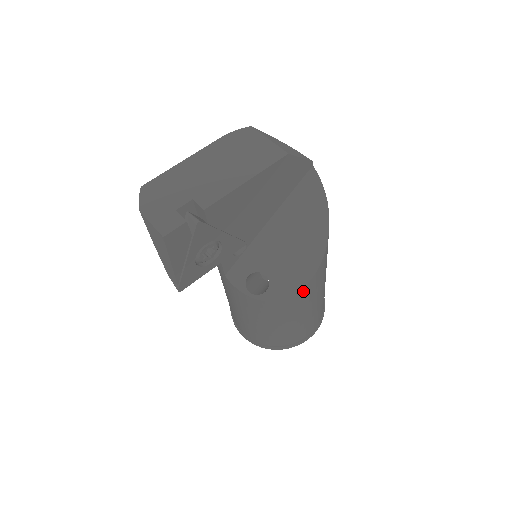
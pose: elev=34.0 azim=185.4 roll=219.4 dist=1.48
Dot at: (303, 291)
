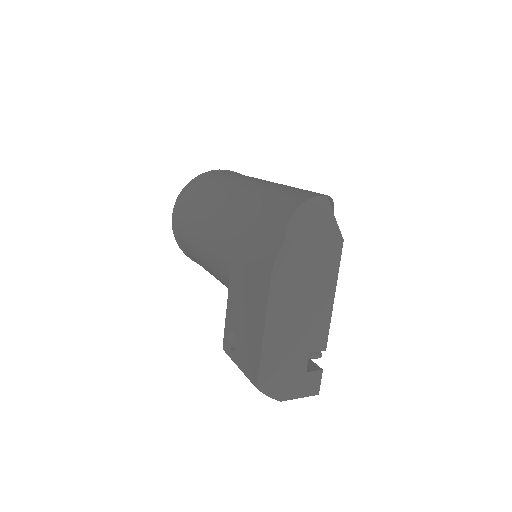
Dot at: occluded
